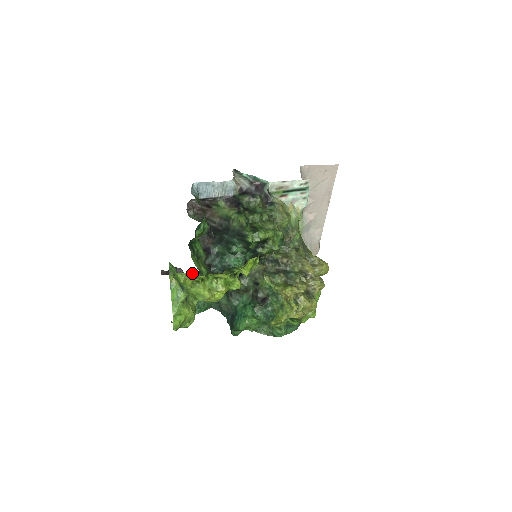
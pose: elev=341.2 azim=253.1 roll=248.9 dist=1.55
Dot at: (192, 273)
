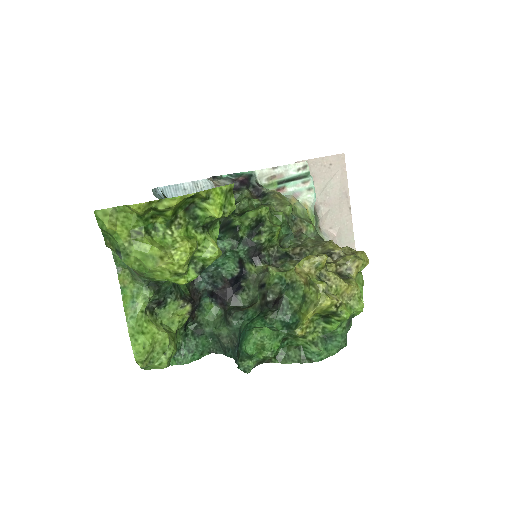
Dot at: (123, 213)
